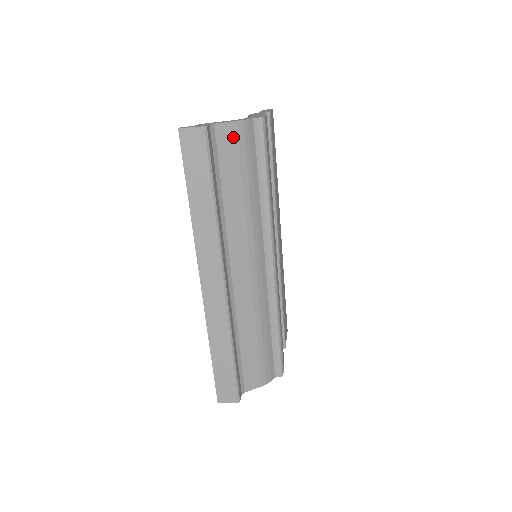
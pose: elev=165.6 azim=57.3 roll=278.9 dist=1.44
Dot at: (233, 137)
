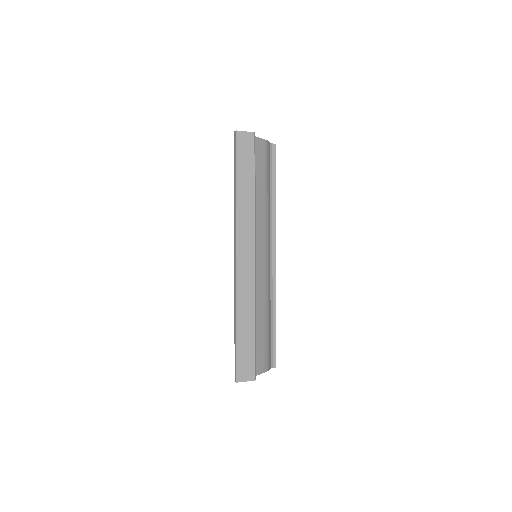
Dot at: (262, 150)
